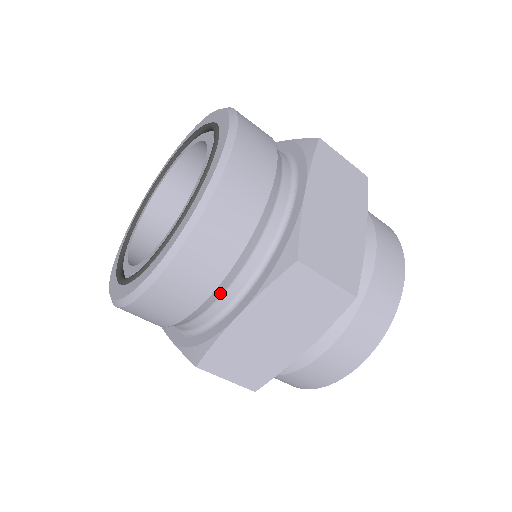
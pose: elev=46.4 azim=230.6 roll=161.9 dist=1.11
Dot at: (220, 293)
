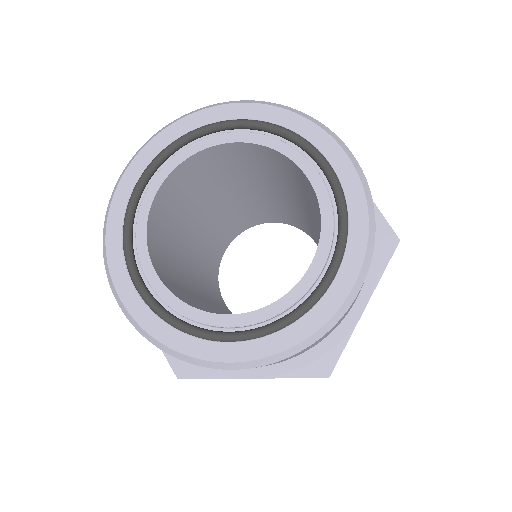
Dot at: occluded
